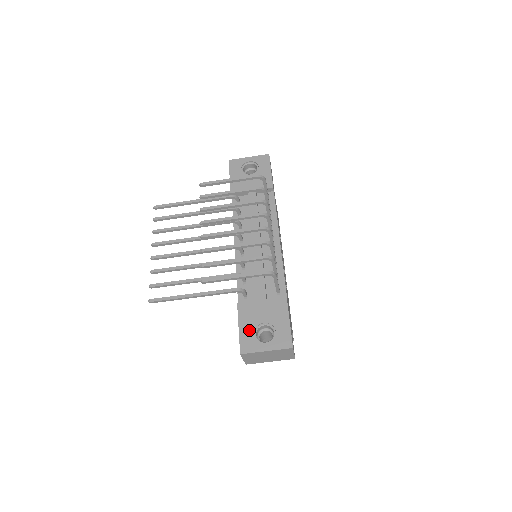
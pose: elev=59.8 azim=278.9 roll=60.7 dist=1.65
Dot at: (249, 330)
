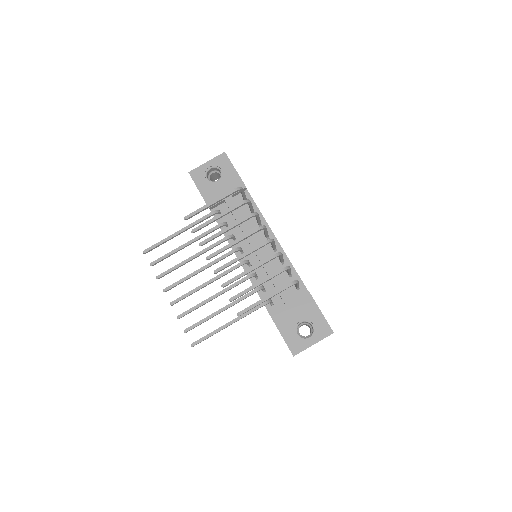
Dot at: (291, 333)
